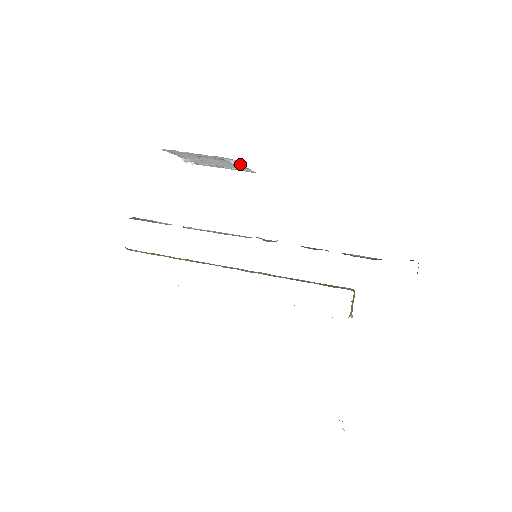
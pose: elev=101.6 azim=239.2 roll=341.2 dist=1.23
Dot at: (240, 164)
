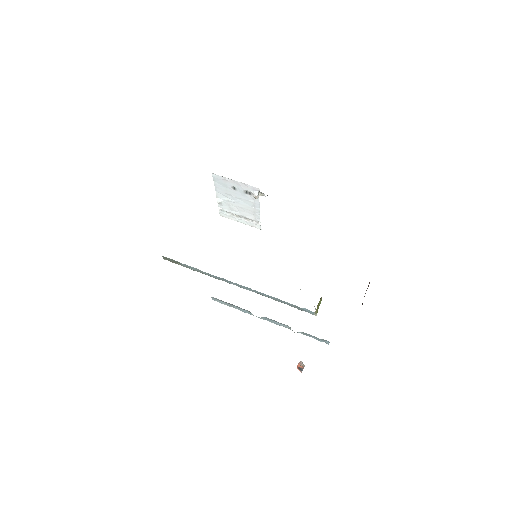
Dot at: (258, 205)
